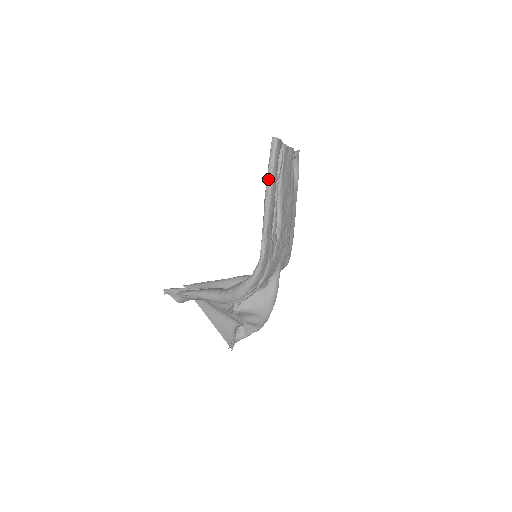
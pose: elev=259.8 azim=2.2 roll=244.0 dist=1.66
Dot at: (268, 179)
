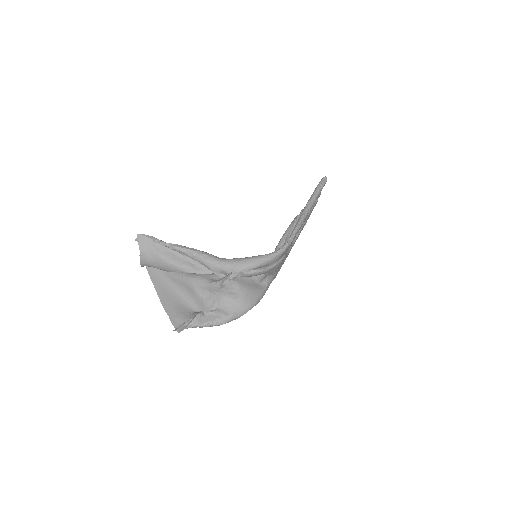
Dot at: (313, 197)
